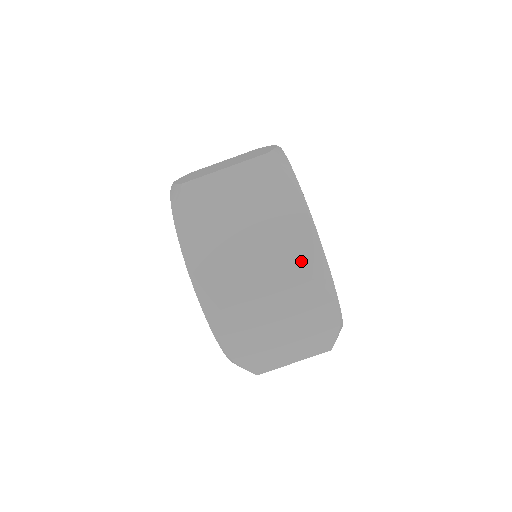
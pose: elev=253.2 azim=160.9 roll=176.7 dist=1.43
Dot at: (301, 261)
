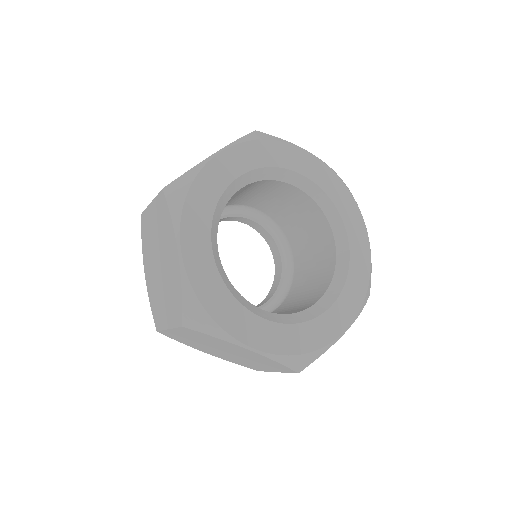
Dot at: (178, 307)
